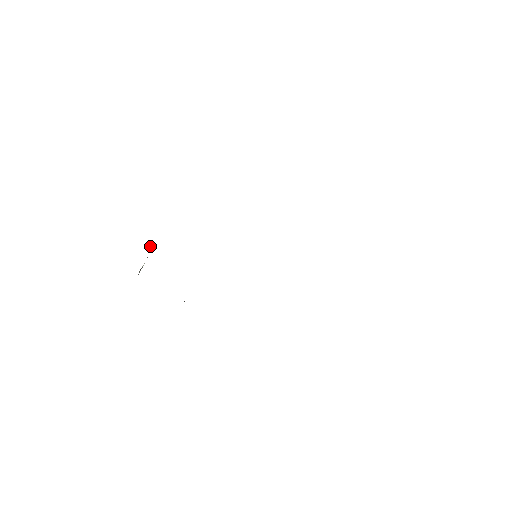
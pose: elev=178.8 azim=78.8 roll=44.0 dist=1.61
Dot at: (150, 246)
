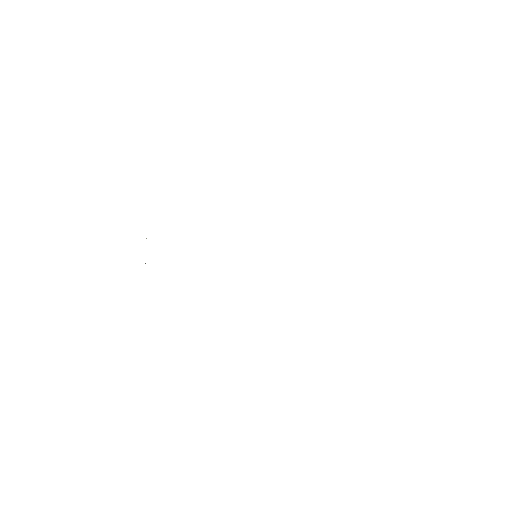
Dot at: occluded
